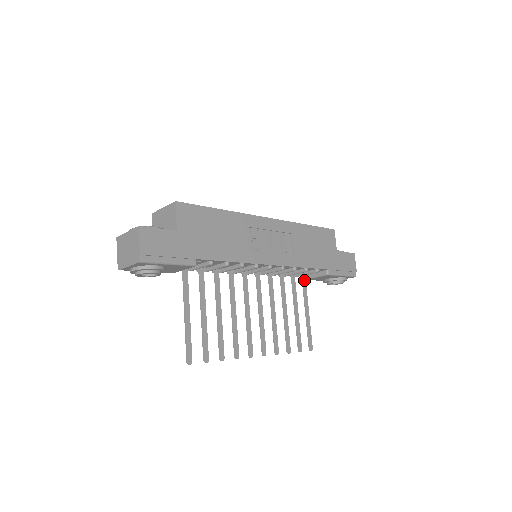
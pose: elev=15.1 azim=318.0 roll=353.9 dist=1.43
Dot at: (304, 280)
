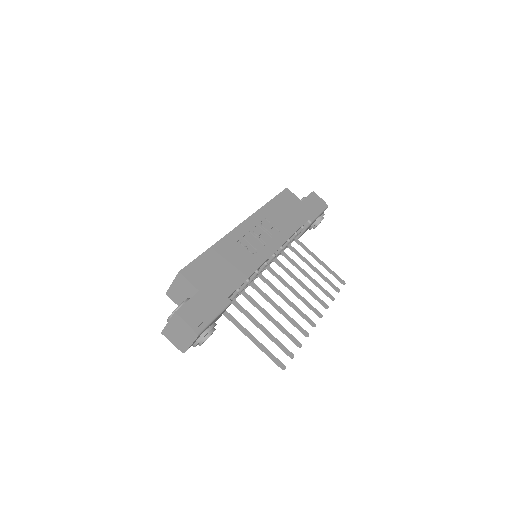
Dot at: (297, 241)
